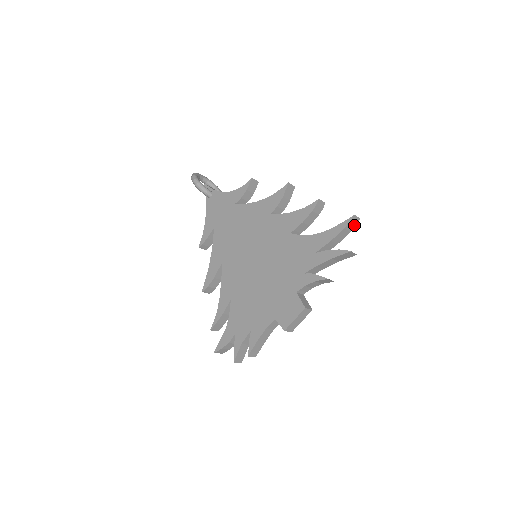
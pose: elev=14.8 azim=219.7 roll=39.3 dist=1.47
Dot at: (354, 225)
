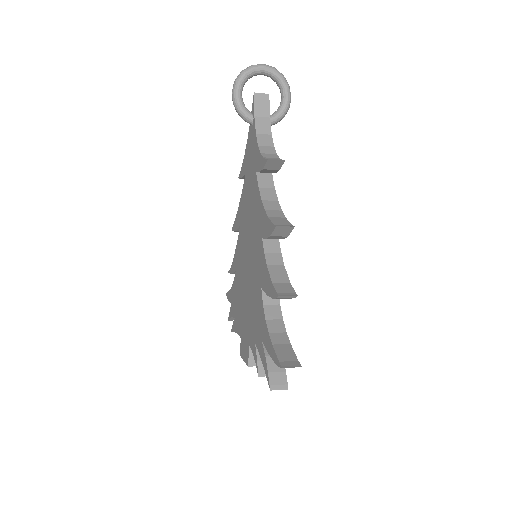
Dot at: (294, 365)
